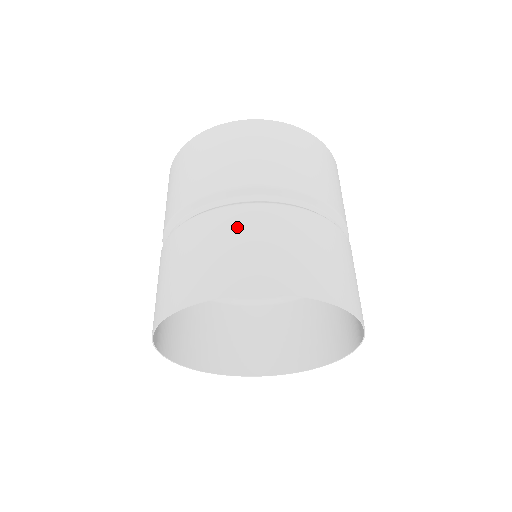
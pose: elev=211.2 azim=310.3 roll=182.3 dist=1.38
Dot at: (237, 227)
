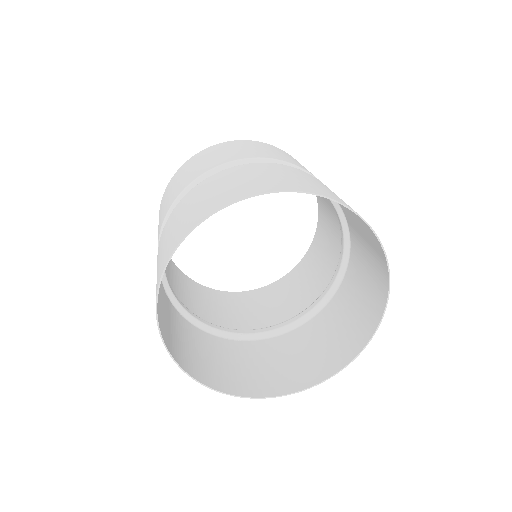
Dot at: occluded
